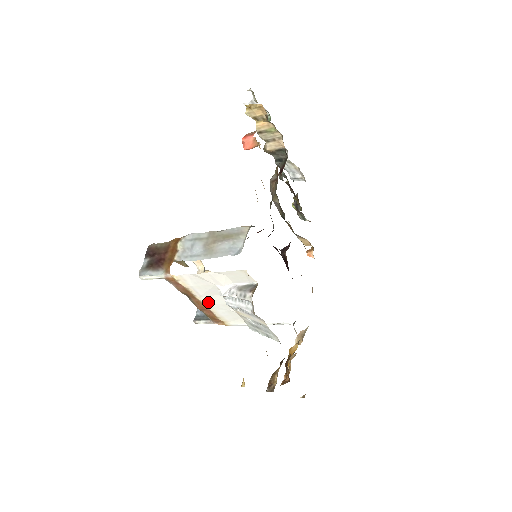
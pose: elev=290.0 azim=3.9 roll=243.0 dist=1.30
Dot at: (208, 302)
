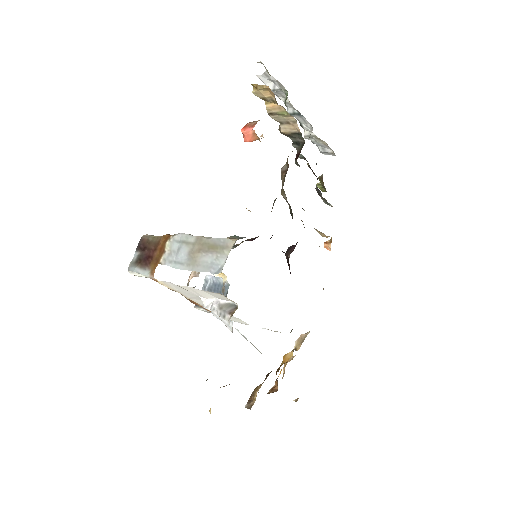
Dot at: (199, 303)
